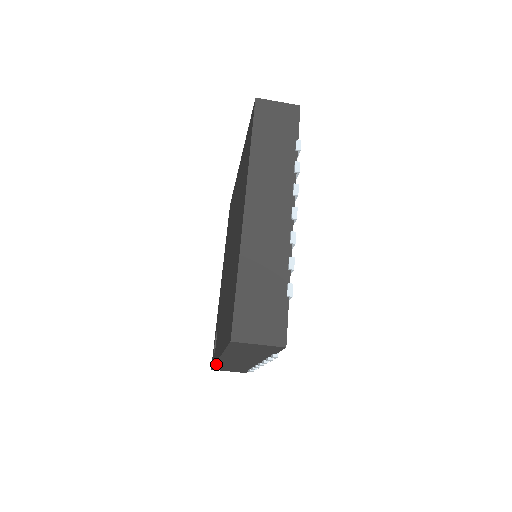
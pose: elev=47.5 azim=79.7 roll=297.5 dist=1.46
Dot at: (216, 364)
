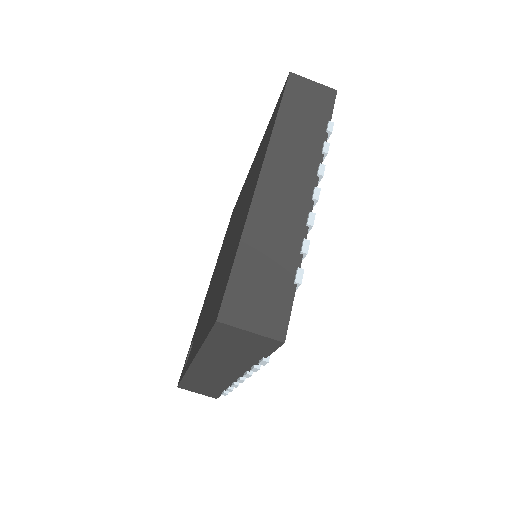
Dot at: (186, 375)
